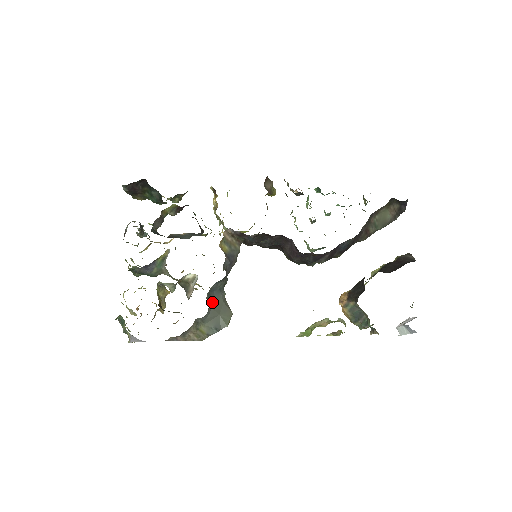
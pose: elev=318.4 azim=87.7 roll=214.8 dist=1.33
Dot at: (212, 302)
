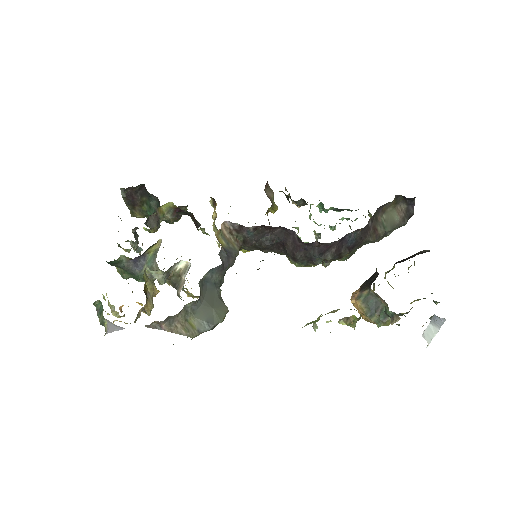
Dot at: (205, 293)
